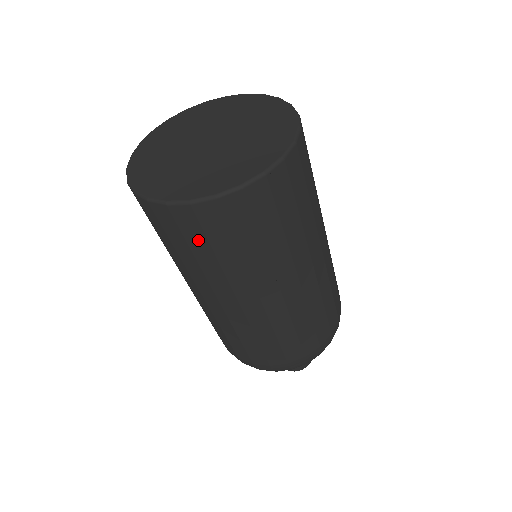
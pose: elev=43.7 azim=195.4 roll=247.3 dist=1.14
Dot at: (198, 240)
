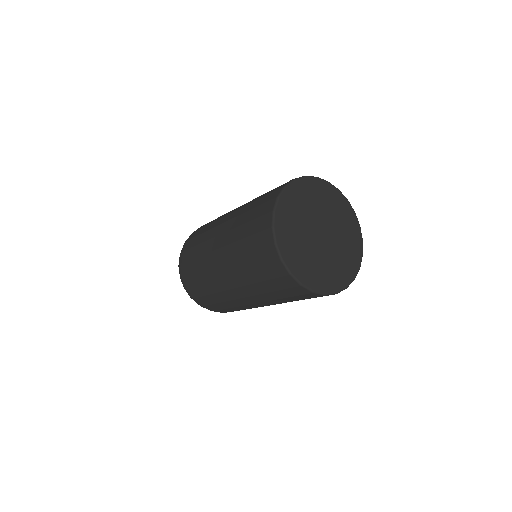
Dot at: occluded
